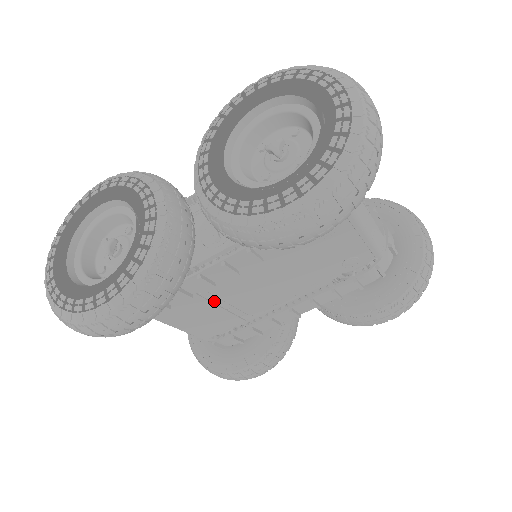
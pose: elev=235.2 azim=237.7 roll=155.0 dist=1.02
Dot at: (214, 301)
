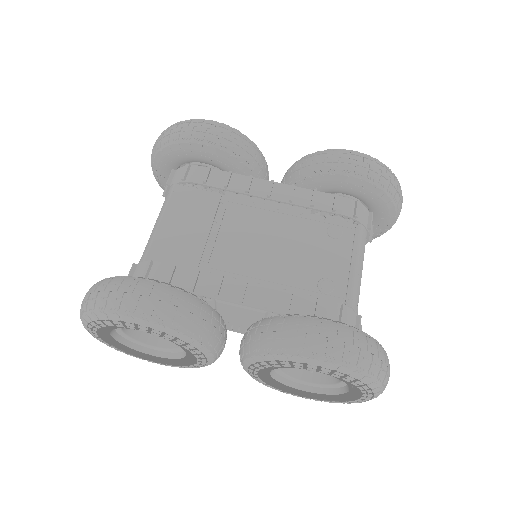
Dot at: (214, 224)
